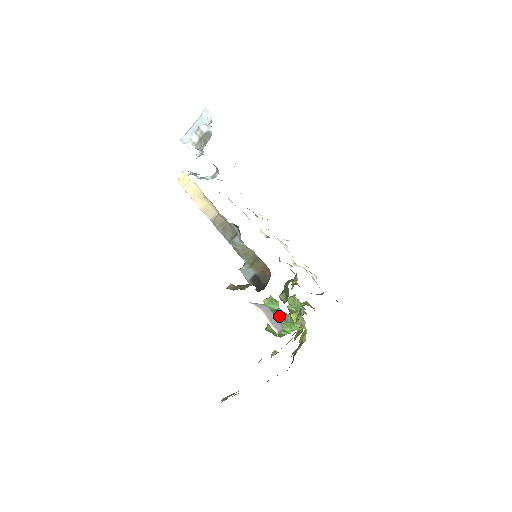
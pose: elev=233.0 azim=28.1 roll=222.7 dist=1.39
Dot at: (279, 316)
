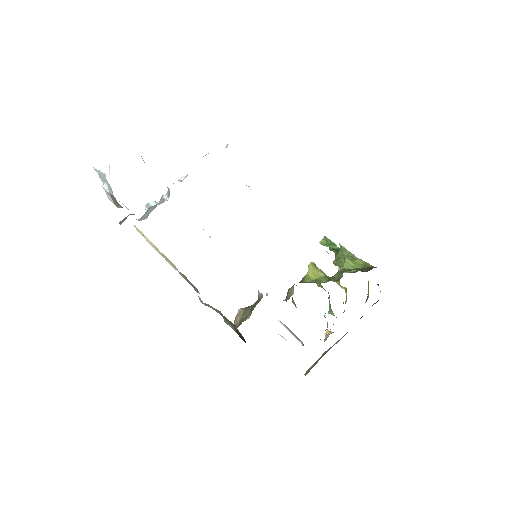
Dot at: (340, 258)
